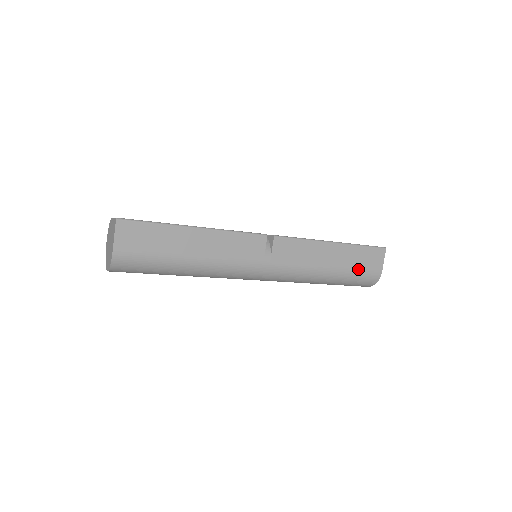
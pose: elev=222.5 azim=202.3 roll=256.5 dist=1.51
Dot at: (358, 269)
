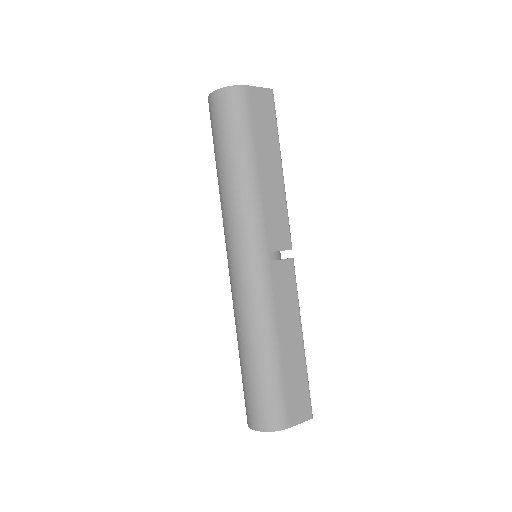
Dot at: (285, 388)
